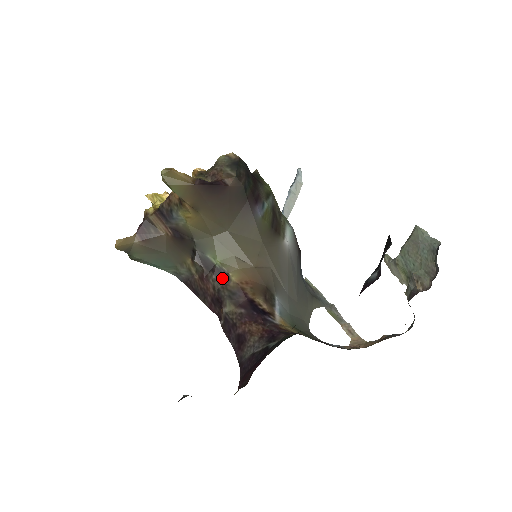
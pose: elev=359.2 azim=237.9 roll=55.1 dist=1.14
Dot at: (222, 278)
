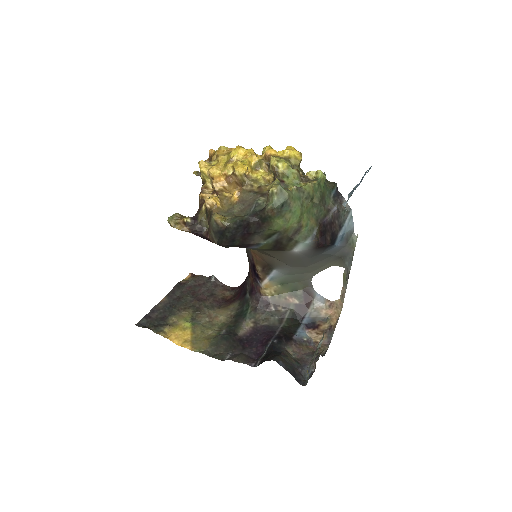
Dot at: occluded
